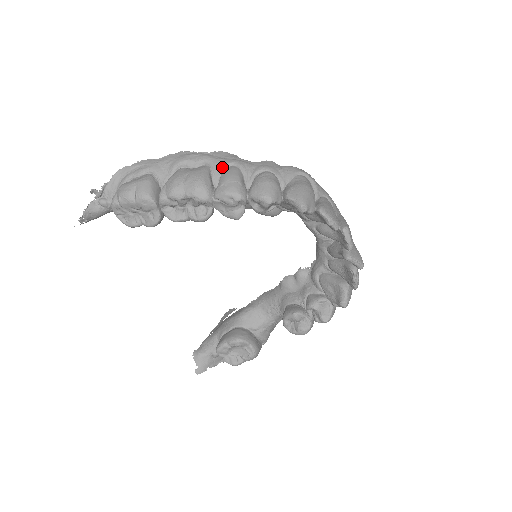
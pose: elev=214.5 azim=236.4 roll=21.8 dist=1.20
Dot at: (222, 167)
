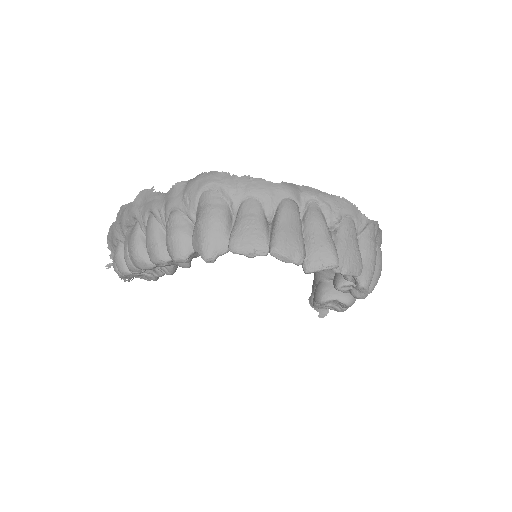
Dot at: (144, 221)
